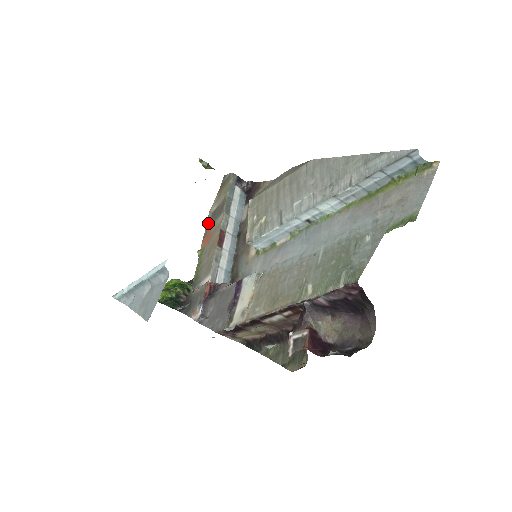
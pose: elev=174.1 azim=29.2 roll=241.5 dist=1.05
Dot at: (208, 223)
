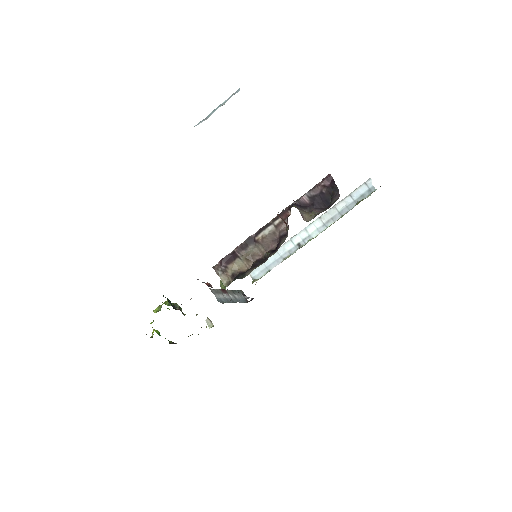
Dot at: occluded
